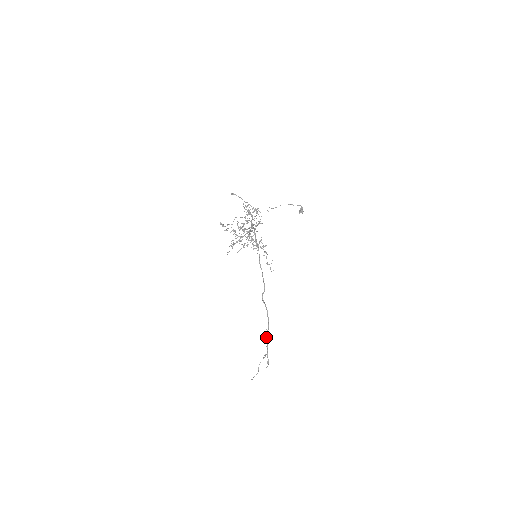
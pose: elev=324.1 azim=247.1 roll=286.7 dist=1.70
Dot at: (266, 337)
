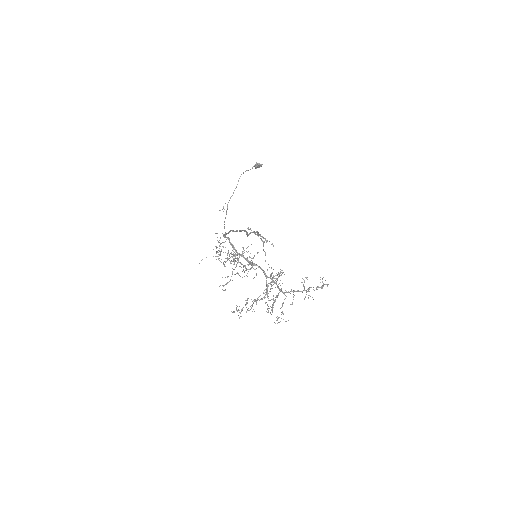
Dot at: occluded
